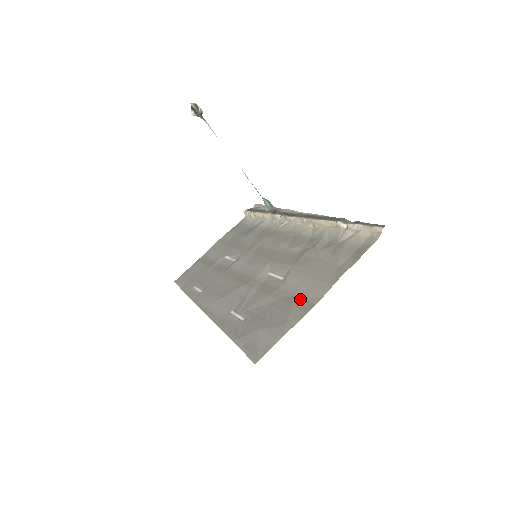
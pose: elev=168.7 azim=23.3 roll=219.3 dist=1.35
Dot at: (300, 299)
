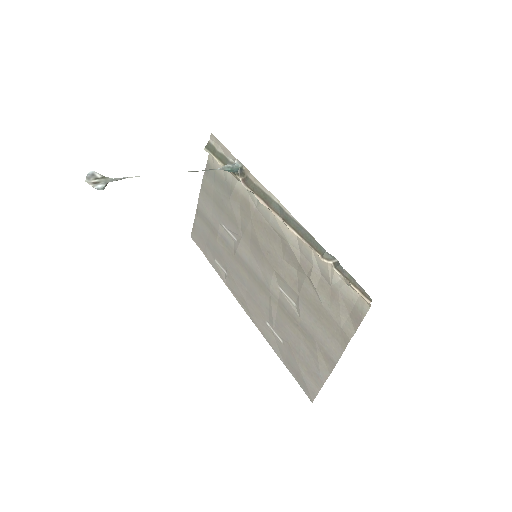
Dot at: (321, 348)
